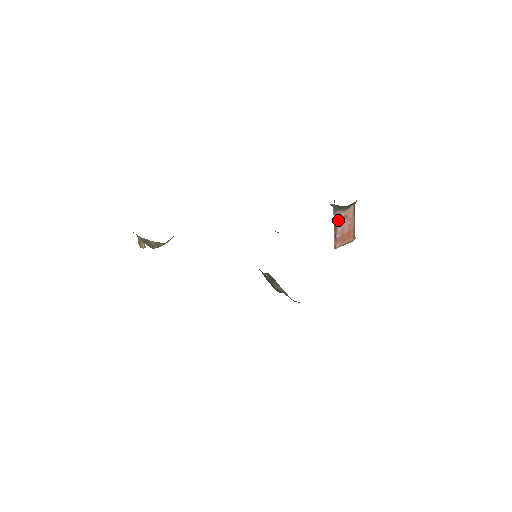
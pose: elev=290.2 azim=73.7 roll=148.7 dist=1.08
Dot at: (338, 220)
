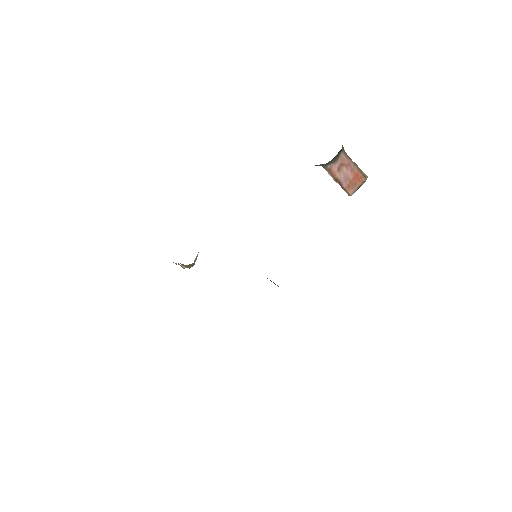
Dot at: (335, 172)
